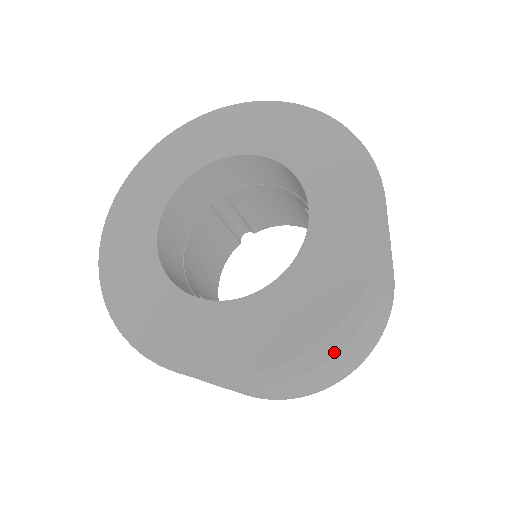
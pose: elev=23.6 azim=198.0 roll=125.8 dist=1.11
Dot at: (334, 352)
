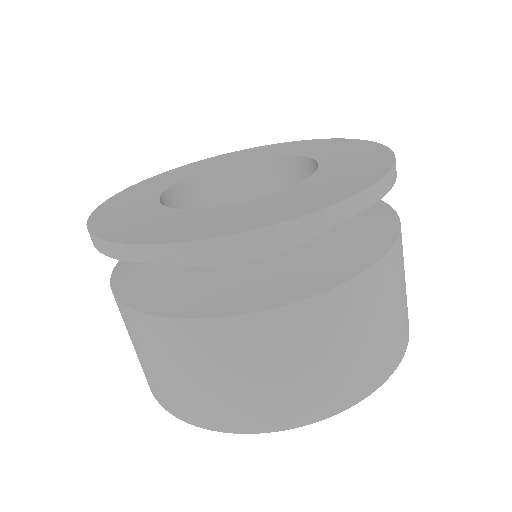
Dot at: (364, 268)
